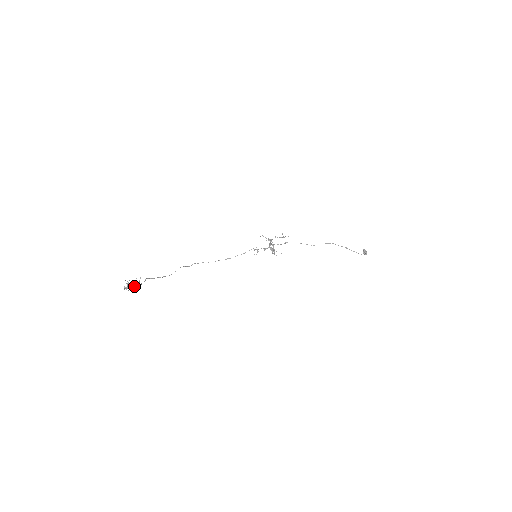
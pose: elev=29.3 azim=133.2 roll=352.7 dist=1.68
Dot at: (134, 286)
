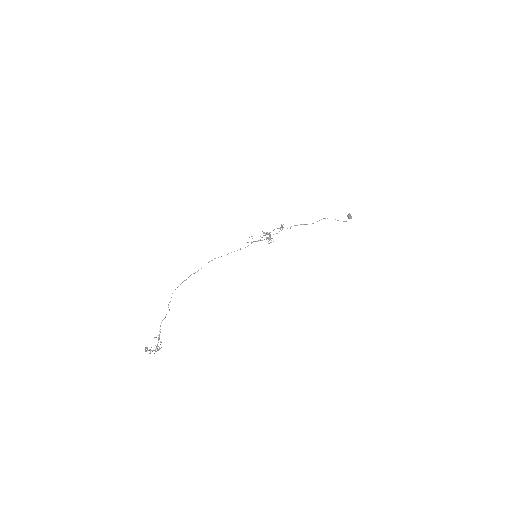
Dot at: (157, 350)
